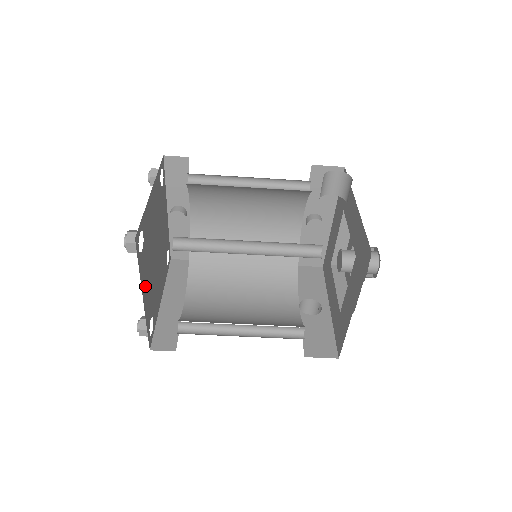
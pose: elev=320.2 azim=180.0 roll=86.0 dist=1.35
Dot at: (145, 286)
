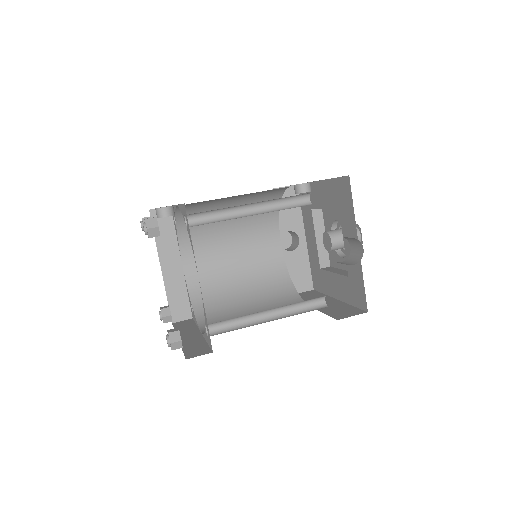
Dot at: occluded
